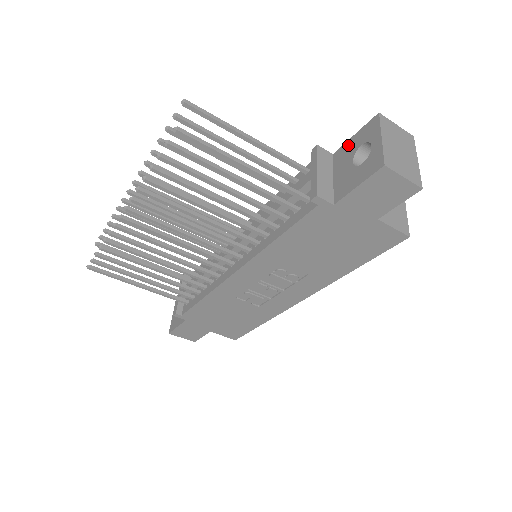
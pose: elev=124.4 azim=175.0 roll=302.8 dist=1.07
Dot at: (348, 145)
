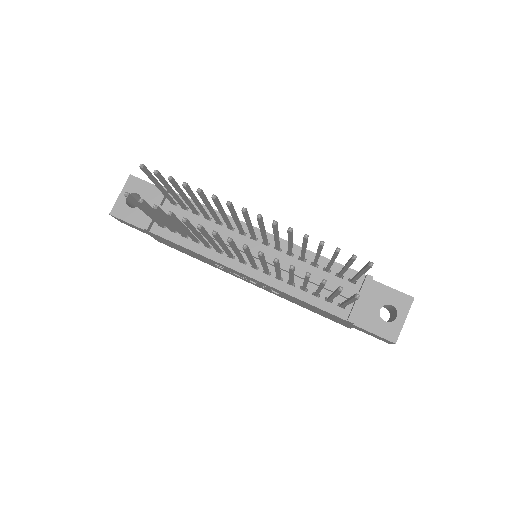
Dot at: (384, 290)
